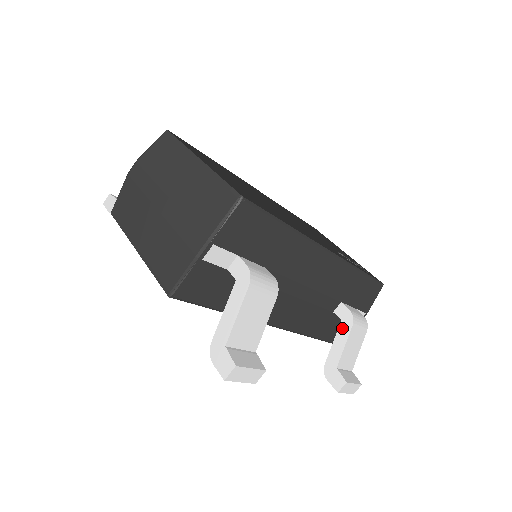
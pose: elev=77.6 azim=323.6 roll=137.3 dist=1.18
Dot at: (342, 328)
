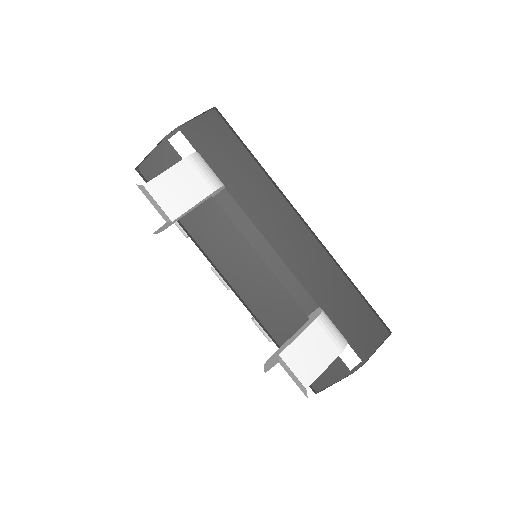
Dot at: (306, 324)
